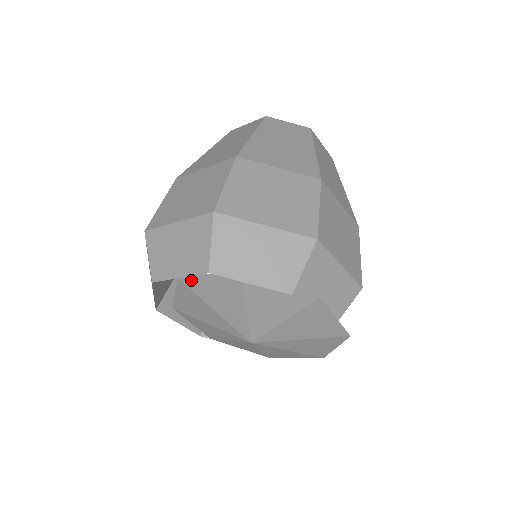
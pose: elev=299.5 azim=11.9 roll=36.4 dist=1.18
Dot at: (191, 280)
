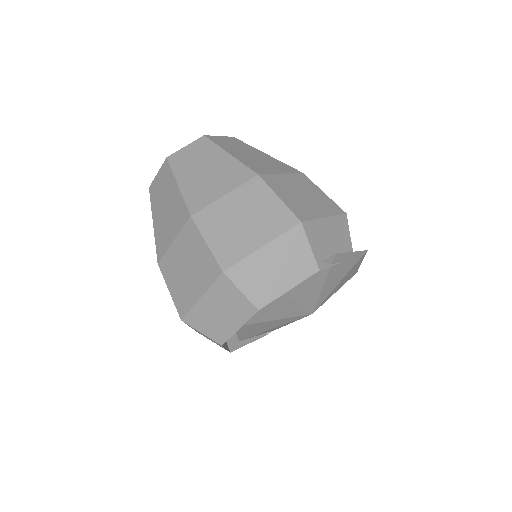
Dot at: occluded
